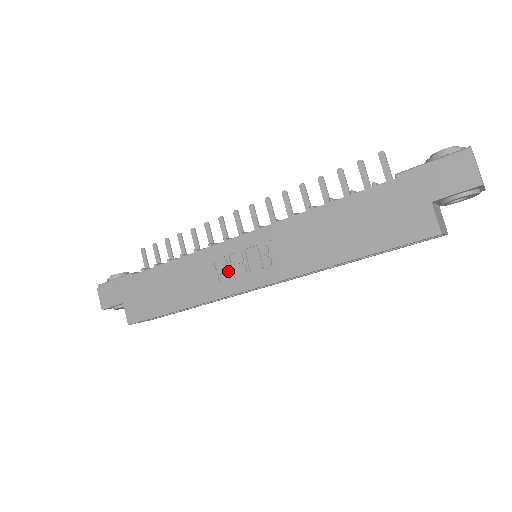
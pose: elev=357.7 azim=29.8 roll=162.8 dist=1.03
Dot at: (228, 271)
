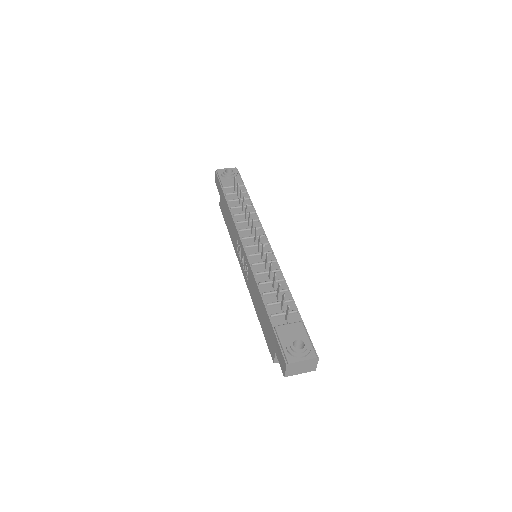
Dot at: (239, 252)
